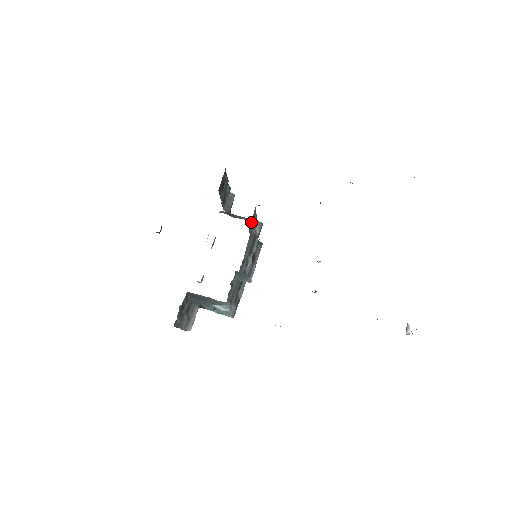
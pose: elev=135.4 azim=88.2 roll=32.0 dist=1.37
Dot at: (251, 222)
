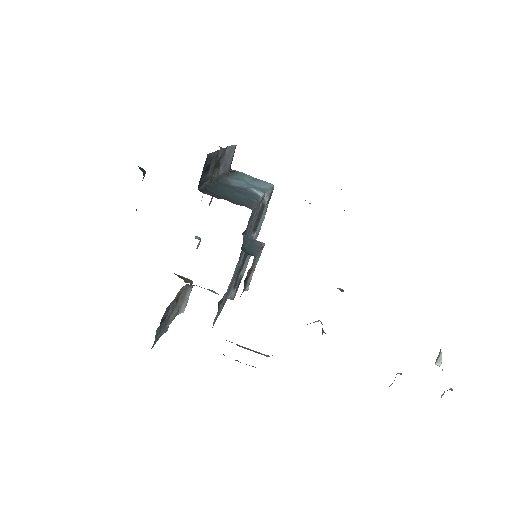
Dot at: (246, 228)
